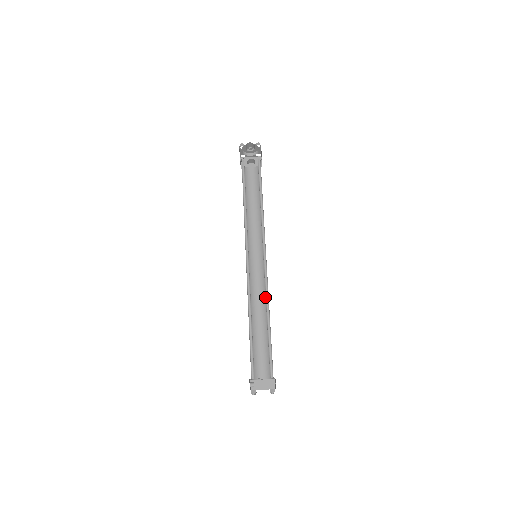
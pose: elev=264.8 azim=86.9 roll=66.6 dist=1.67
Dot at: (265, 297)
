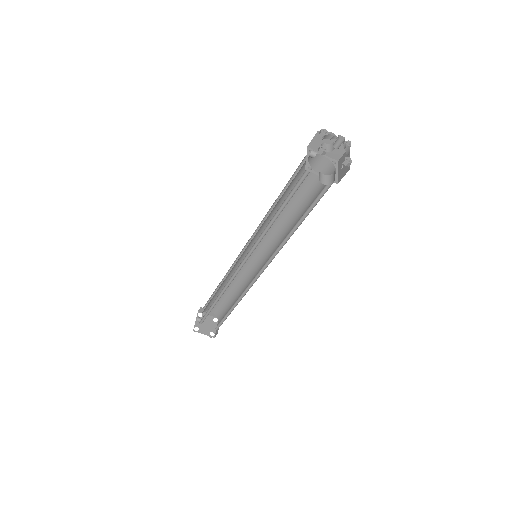
Dot at: (246, 278)
